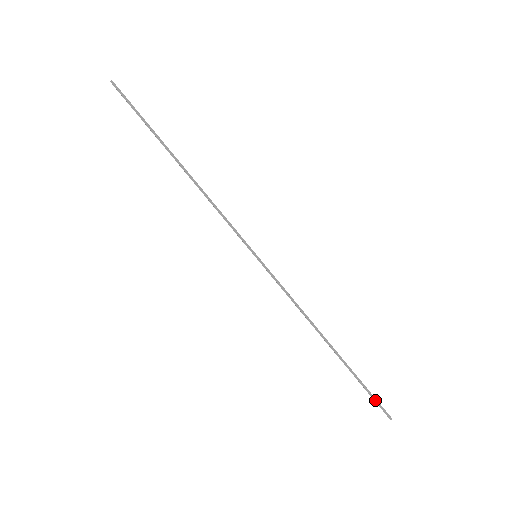
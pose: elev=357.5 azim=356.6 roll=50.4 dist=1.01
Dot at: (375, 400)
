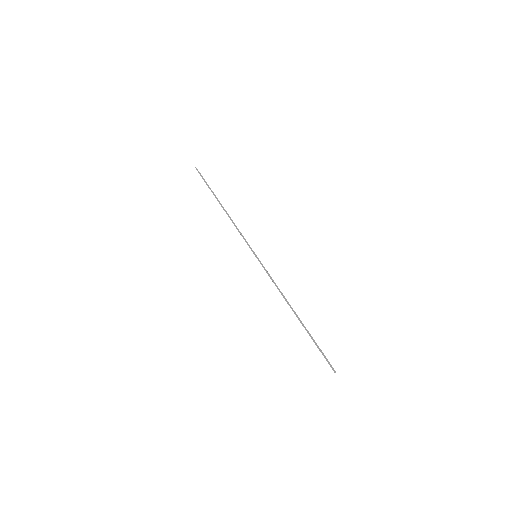
Dot at: (324, 356)
